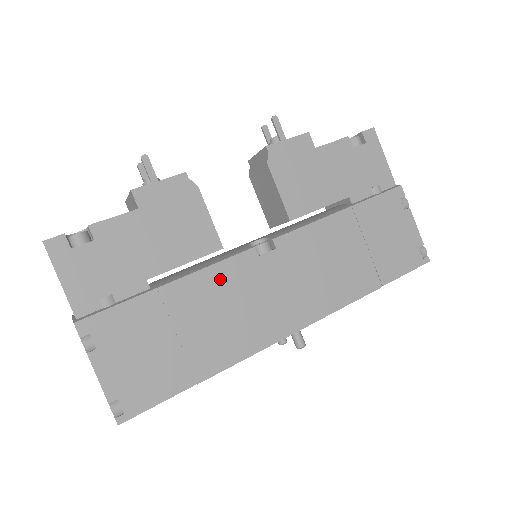
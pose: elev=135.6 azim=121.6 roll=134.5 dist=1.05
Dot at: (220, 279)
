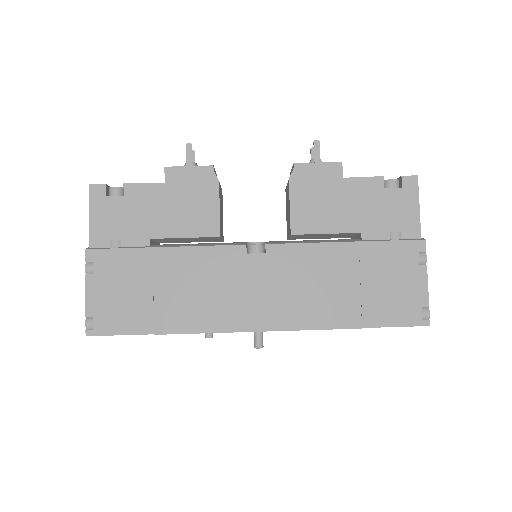
Dot at: (206, 260)
